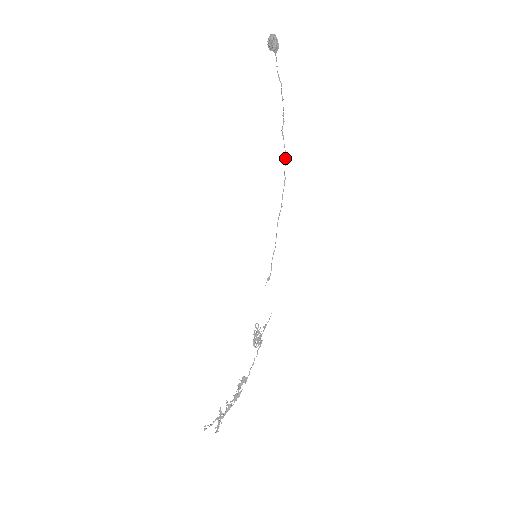
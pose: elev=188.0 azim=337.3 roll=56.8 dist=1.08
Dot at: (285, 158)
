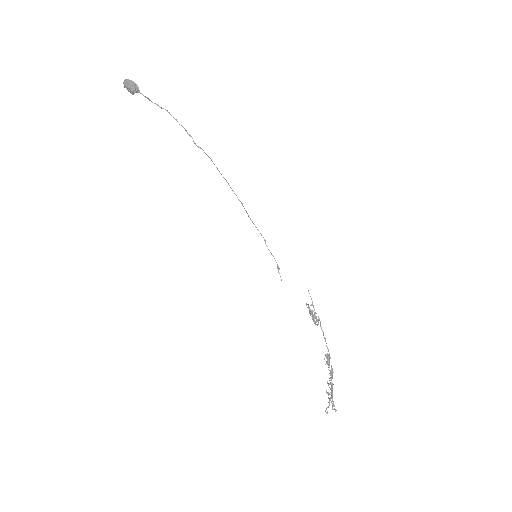
Dot at: (214, 164)
